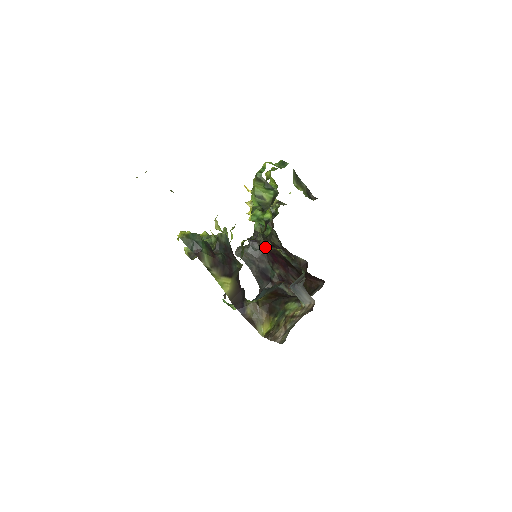
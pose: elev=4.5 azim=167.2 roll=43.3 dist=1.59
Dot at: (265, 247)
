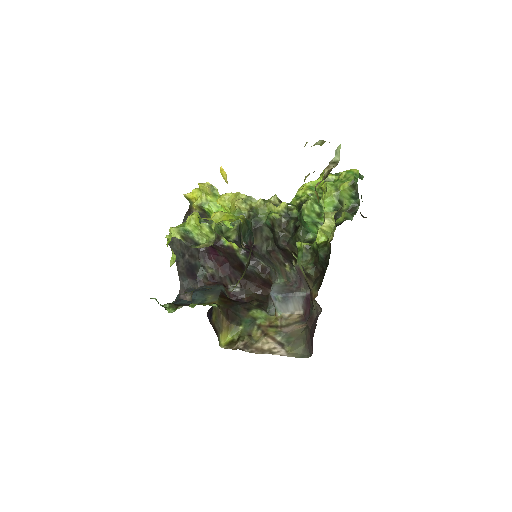
Dot at: (215, 242)
